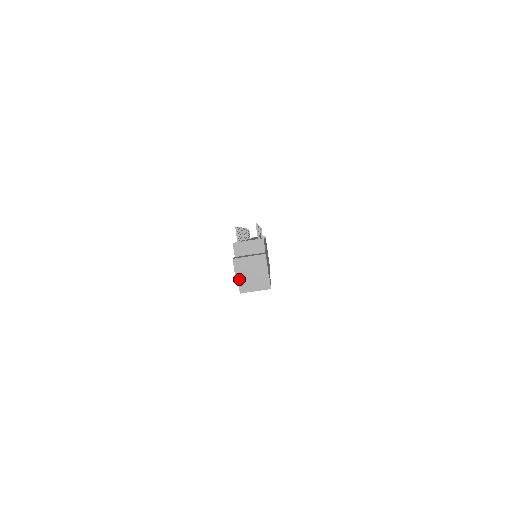
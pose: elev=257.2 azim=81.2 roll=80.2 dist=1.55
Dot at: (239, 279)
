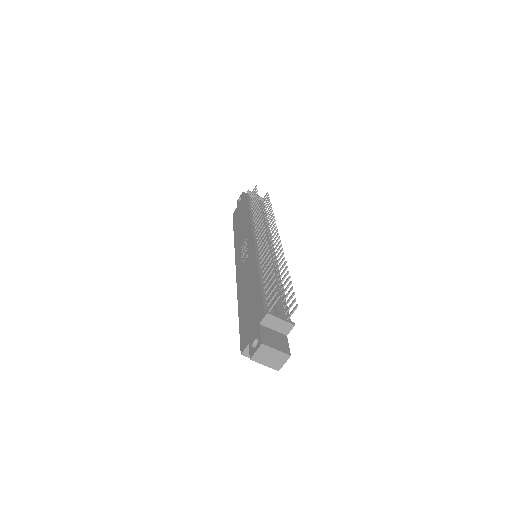
Dot at: (254, 360)
